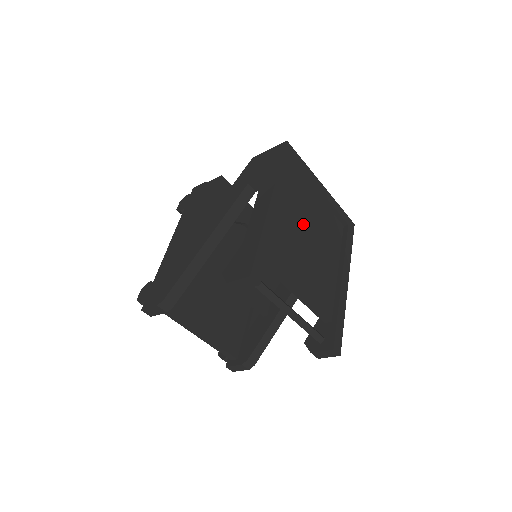
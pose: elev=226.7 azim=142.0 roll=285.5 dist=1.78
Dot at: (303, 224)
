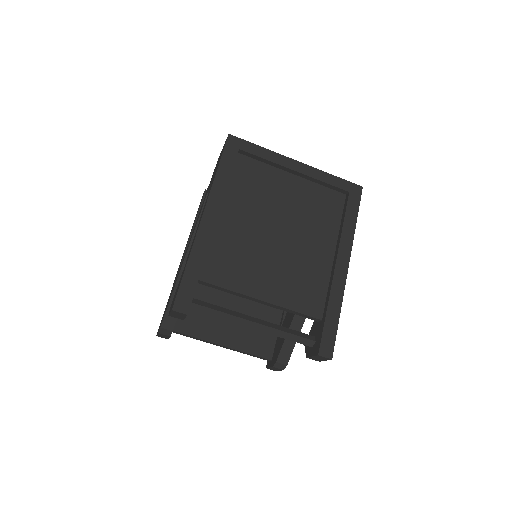
Dot at: (267, 220)
